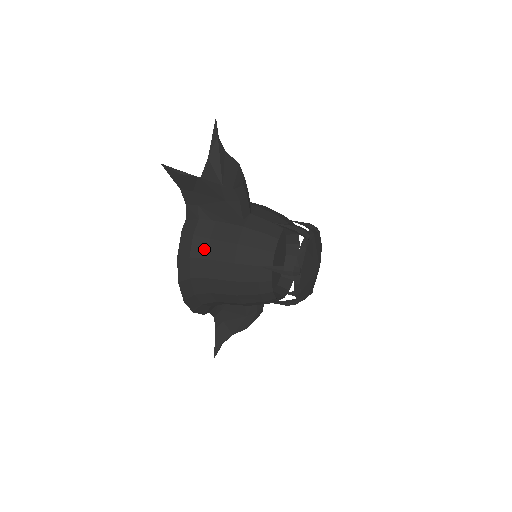
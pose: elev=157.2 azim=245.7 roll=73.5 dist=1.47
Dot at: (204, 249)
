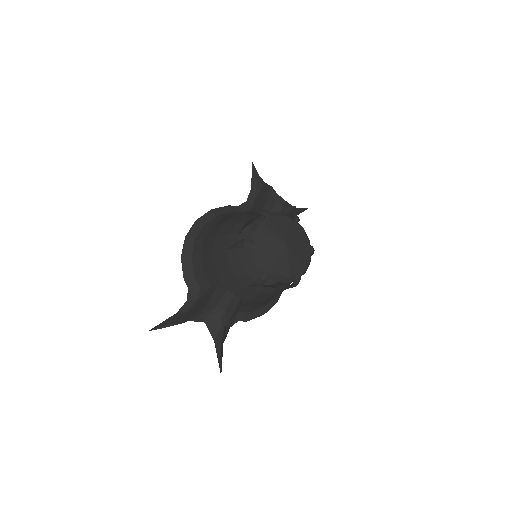
Dot at: (229, 215)
